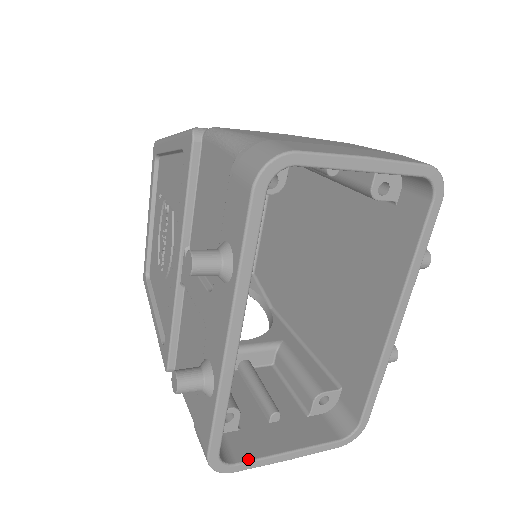
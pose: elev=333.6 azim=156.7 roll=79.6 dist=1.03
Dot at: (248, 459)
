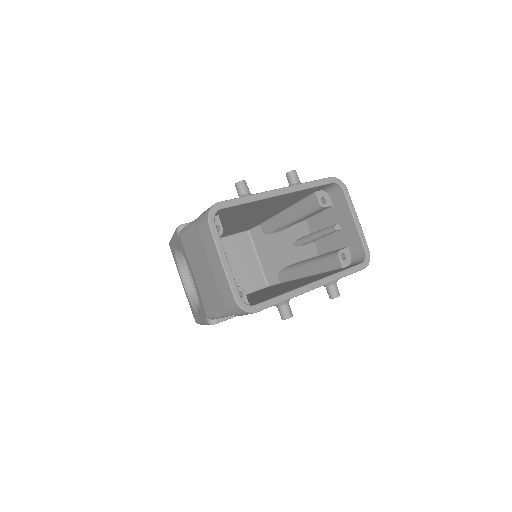
Dot at: occluded
